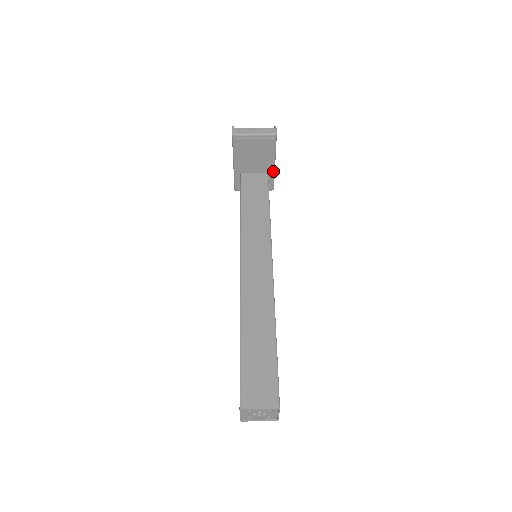
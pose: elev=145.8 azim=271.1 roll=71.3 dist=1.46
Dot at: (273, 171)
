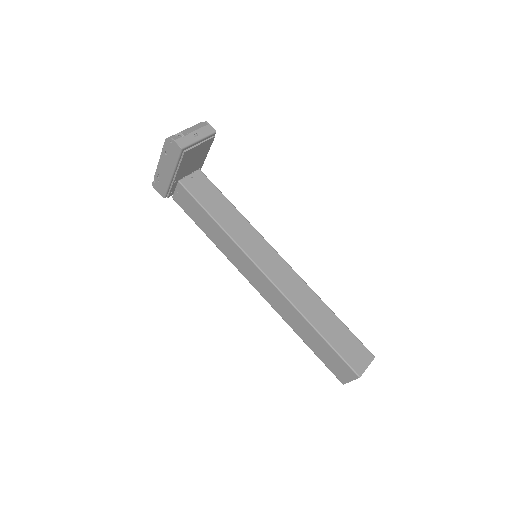
Dot at: (201, 165)
